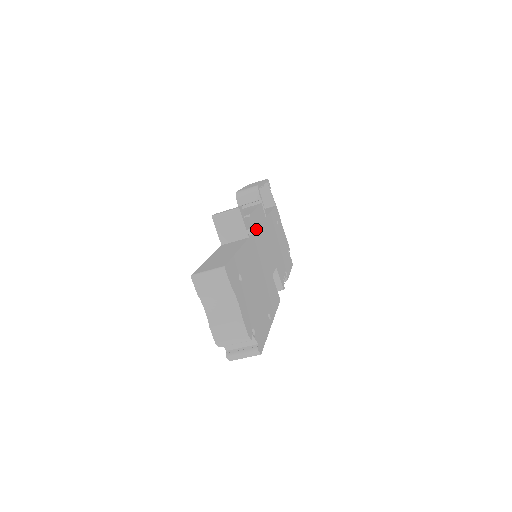
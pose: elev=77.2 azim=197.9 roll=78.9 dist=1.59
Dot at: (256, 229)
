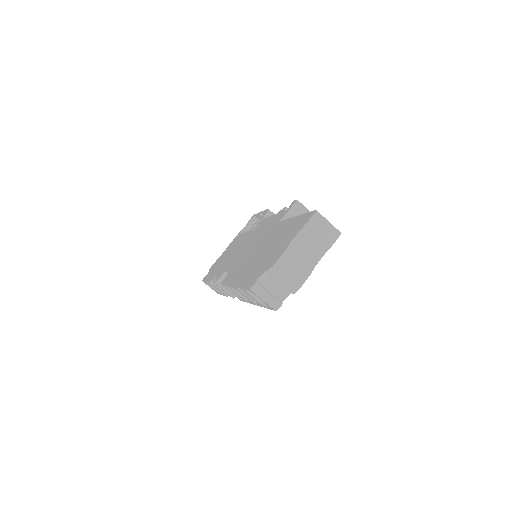
Dot at: occluded
